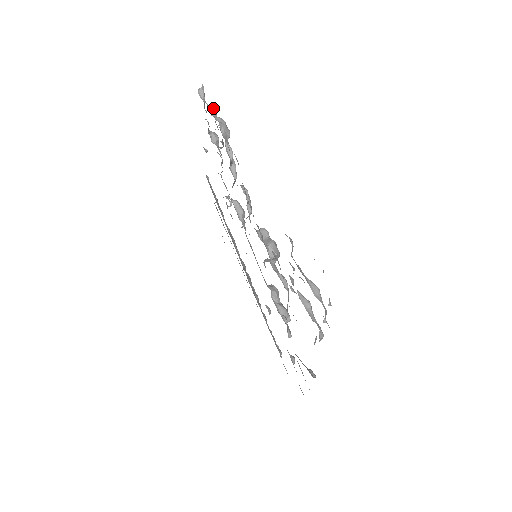
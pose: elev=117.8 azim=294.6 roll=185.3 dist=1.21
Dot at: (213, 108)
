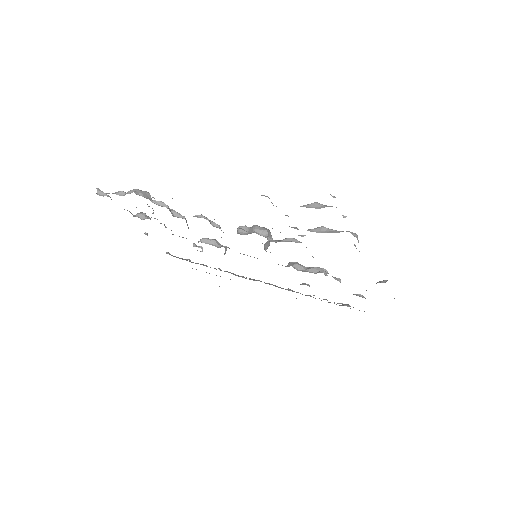
Dot at: (119, 191)
